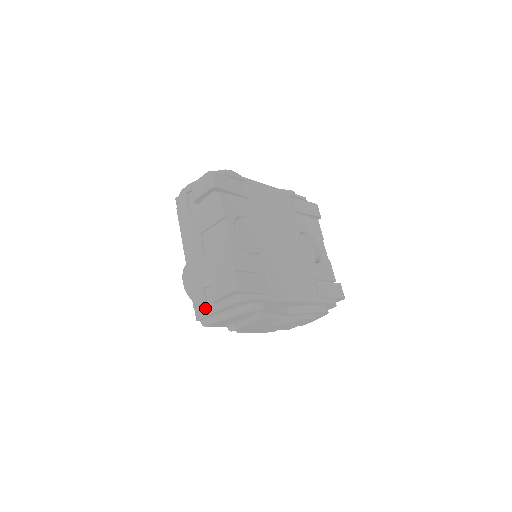
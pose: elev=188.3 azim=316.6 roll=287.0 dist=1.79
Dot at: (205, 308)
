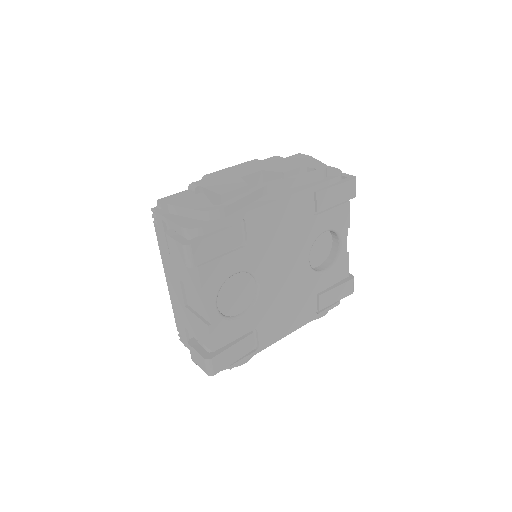
Dot at: (187, 343)
